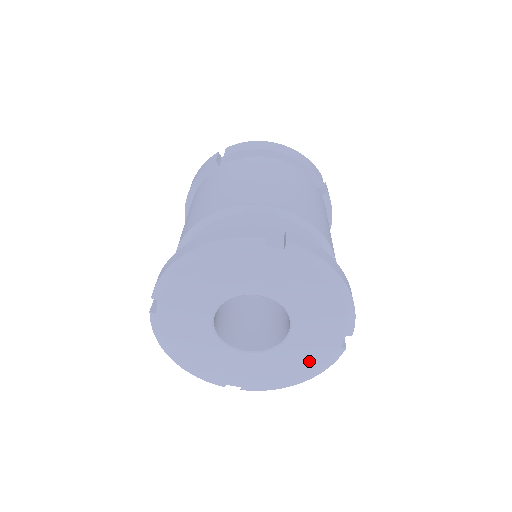
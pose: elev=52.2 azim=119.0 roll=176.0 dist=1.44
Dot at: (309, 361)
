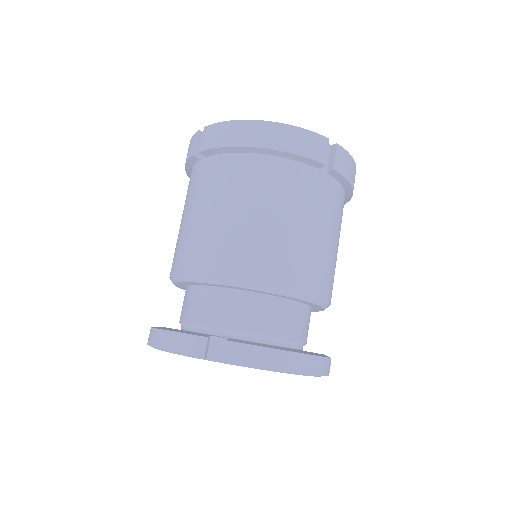
Dot at: occluded
